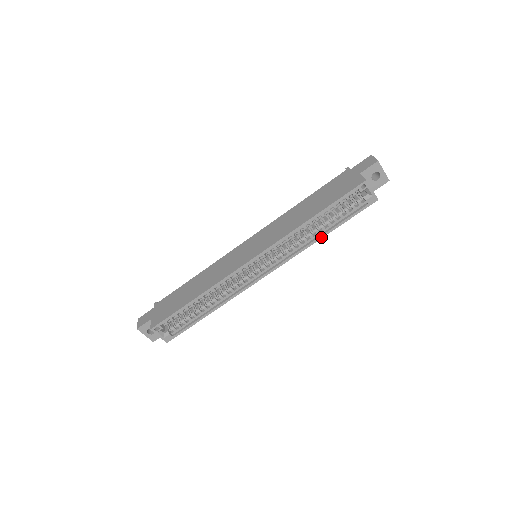
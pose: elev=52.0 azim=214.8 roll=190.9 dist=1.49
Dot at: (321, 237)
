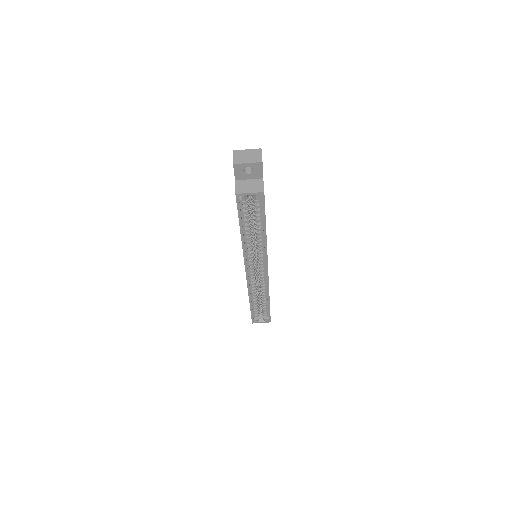
Dot at: (265, 236)
